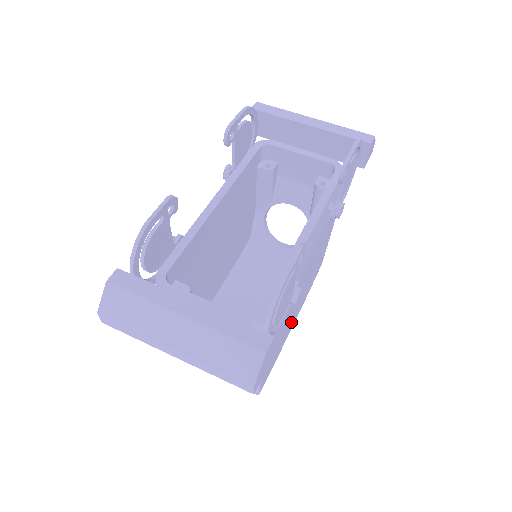
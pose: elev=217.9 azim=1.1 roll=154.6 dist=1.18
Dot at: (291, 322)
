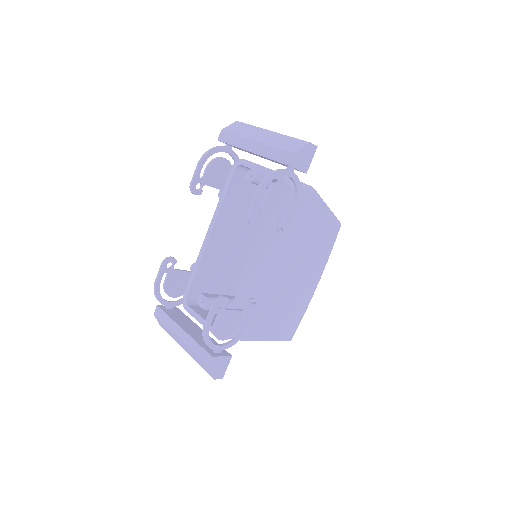
Dot at: (305, 290)
